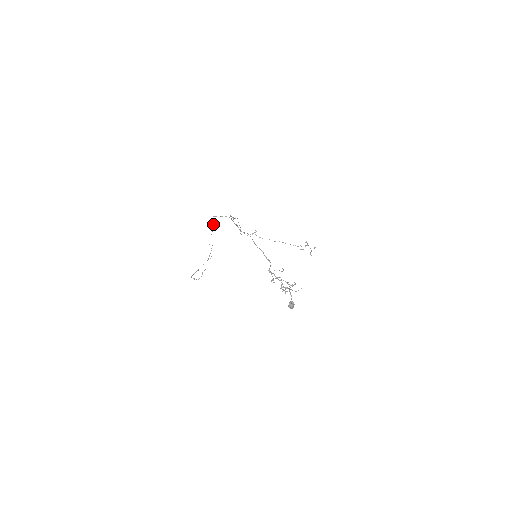
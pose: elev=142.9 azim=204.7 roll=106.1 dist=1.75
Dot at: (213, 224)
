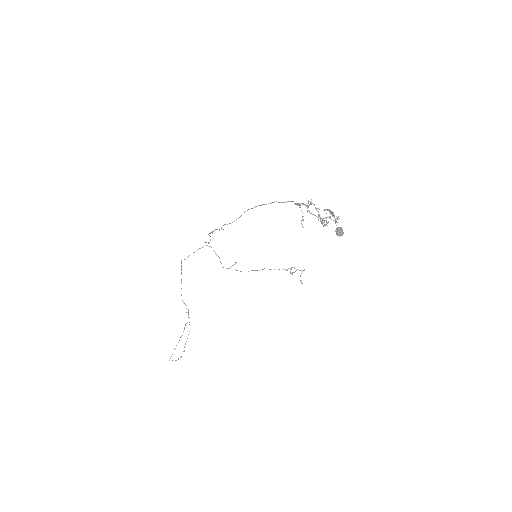
Dot at: occluded
